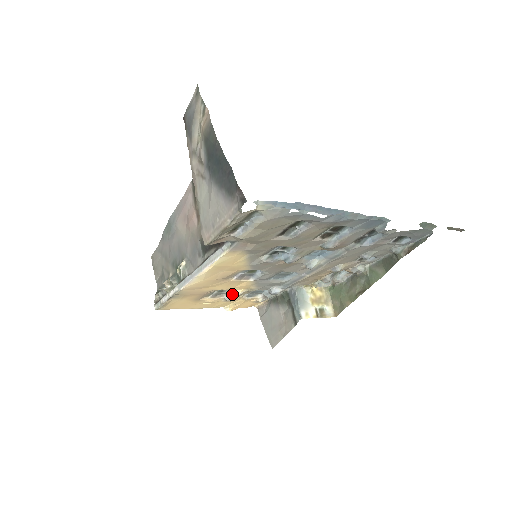
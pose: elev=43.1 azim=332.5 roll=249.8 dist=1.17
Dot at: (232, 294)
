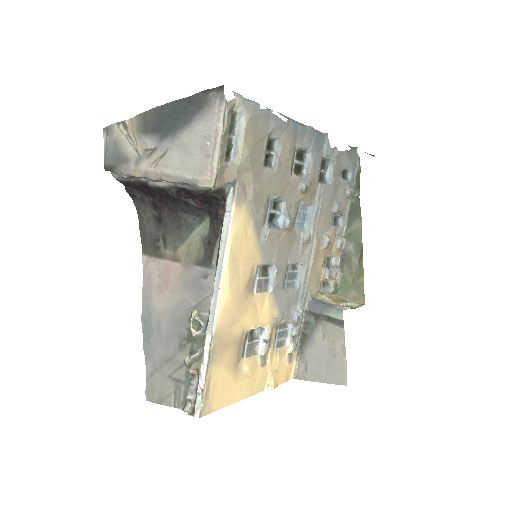
Dot at: (263, 338)
